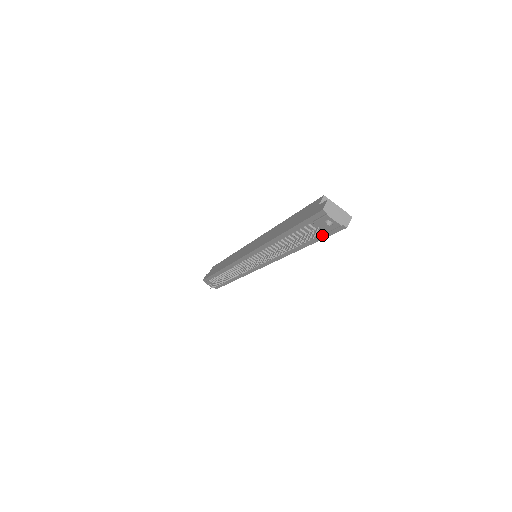
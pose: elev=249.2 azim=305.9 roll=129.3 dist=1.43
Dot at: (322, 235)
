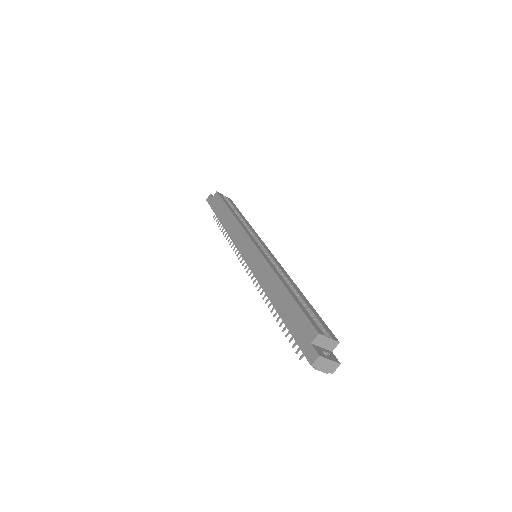
Dot at: occluded
